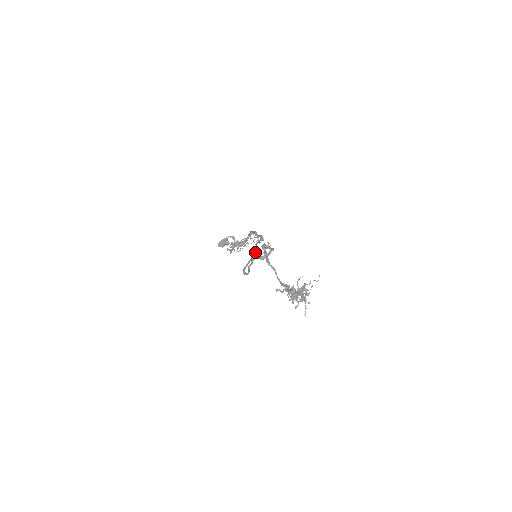
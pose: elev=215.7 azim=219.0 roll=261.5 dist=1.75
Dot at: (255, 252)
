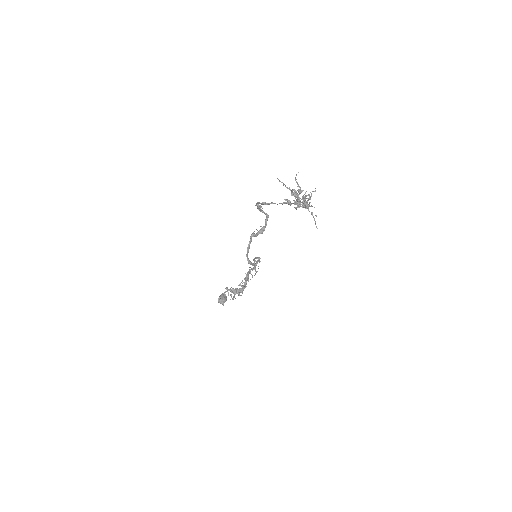
Dot at: occluded
